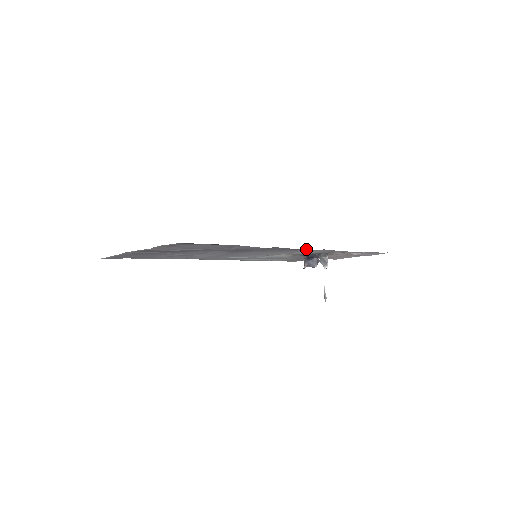
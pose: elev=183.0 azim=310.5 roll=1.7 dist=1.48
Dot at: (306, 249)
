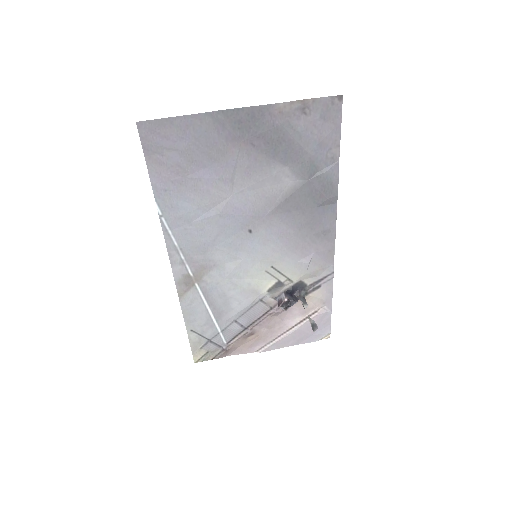
Dot at: (332, 243)
